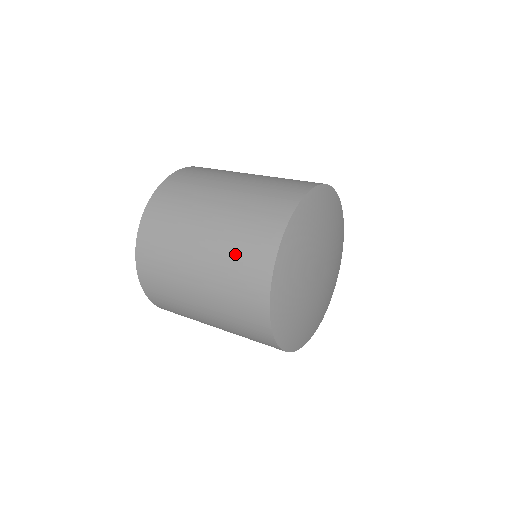
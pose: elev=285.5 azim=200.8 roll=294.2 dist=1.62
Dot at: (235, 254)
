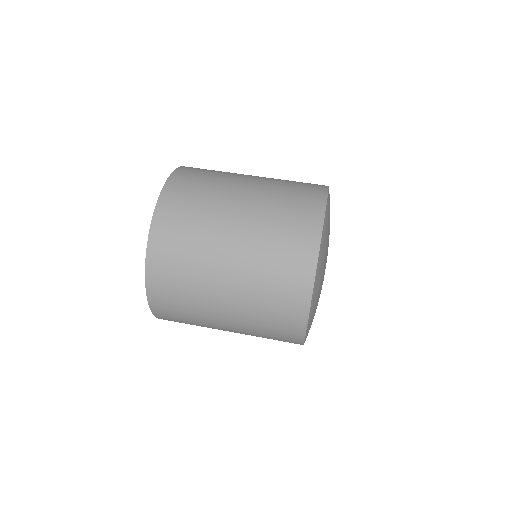
Dot at: (277, 235)
